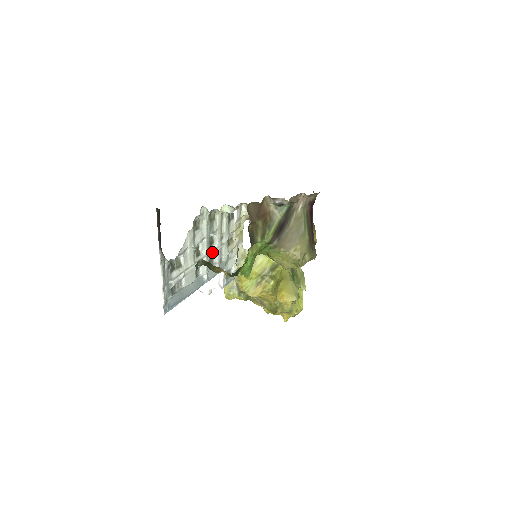
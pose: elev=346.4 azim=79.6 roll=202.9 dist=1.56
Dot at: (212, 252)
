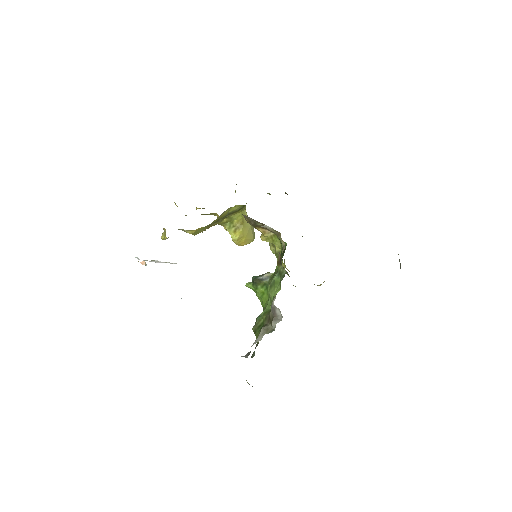
Dot at: occluded
